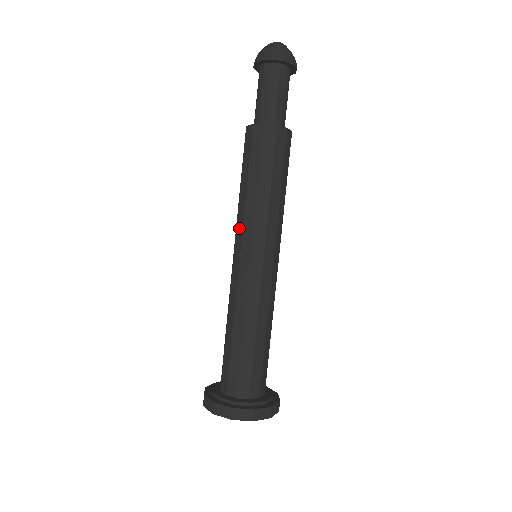
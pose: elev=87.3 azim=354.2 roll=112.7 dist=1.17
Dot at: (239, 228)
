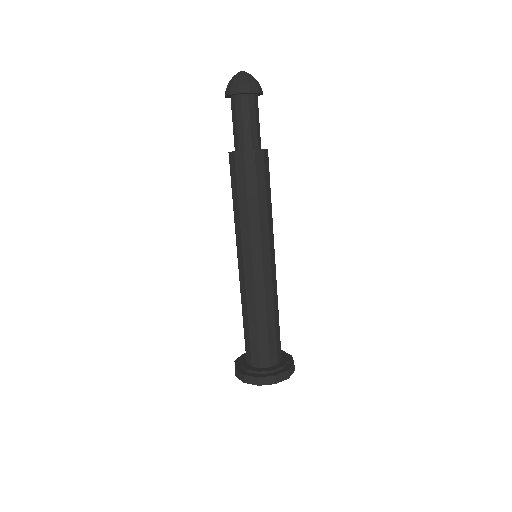
Dot at: occluded
